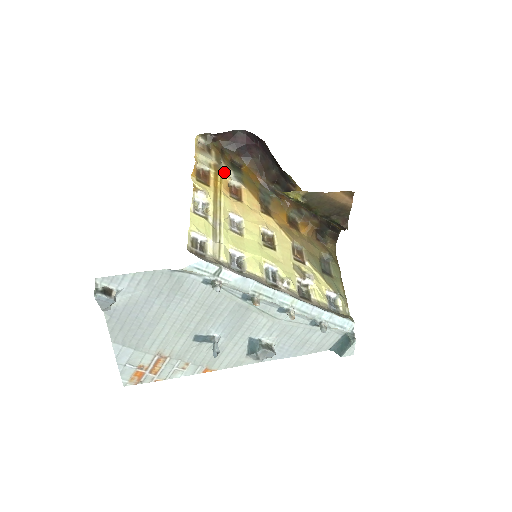
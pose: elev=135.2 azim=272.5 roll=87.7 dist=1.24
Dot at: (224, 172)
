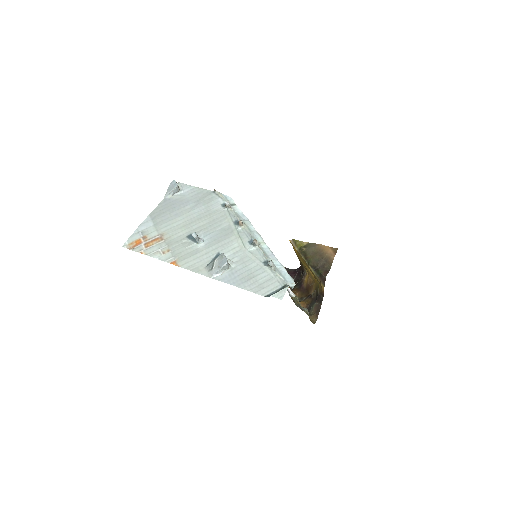
Dot at: occluded
